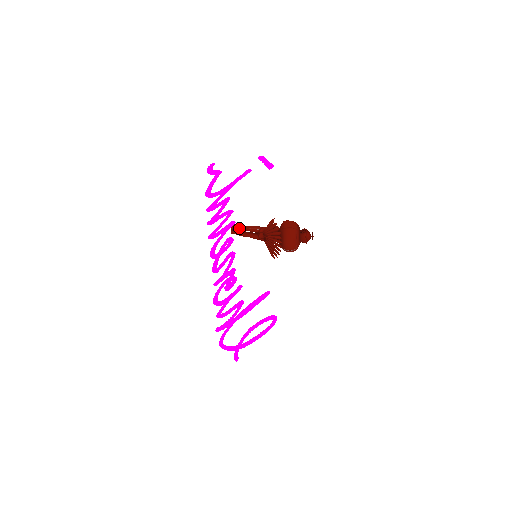
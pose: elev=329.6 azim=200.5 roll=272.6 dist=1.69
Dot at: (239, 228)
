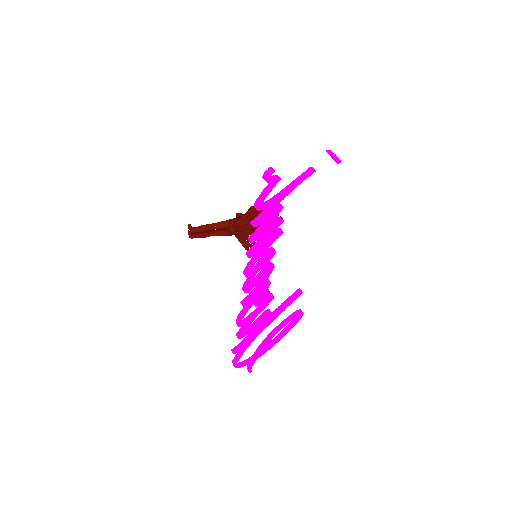
Dot at: (203, 229)
